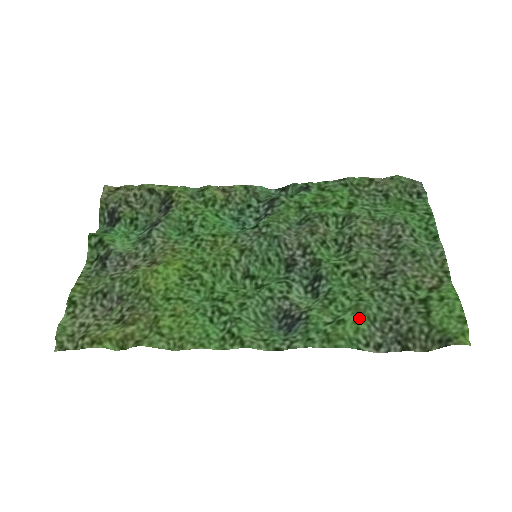
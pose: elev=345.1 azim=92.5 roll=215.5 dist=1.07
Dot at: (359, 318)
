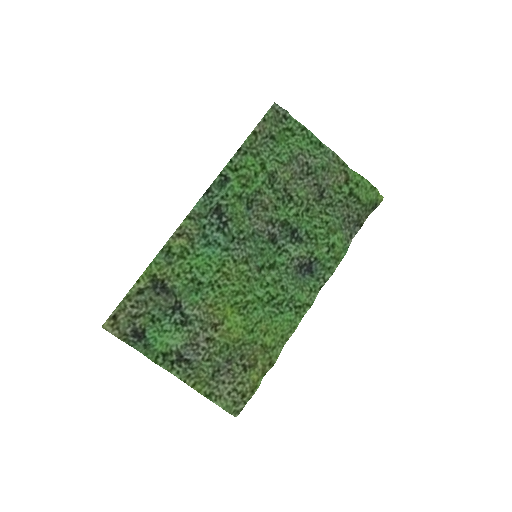
Dot at: (337, 234)
